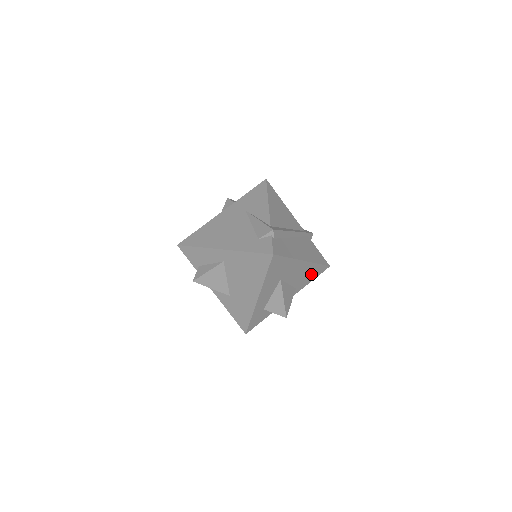
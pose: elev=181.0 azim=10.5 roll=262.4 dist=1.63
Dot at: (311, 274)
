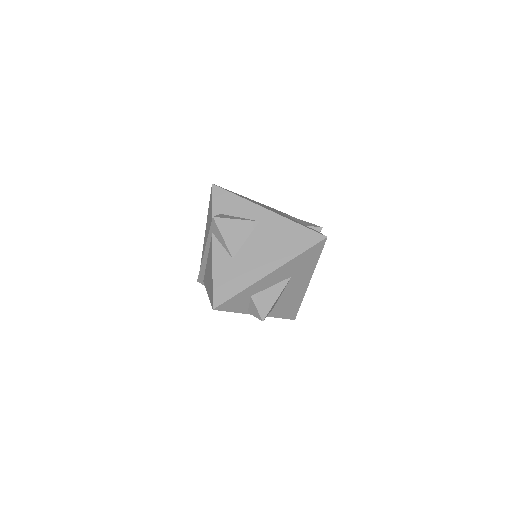
Dot at: (289, 308)
